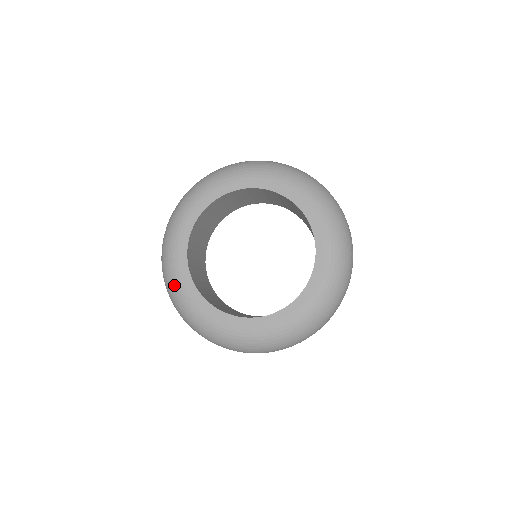
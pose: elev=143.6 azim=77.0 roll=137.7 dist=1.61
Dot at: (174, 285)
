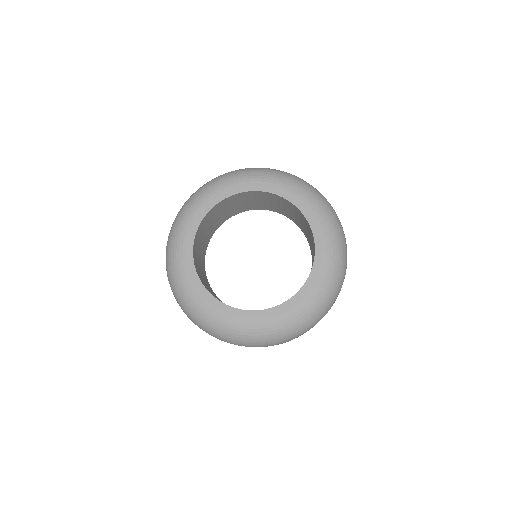
Dot at: (178, 275)
